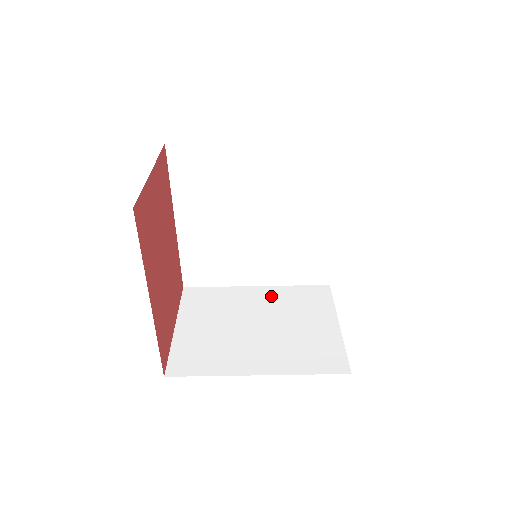
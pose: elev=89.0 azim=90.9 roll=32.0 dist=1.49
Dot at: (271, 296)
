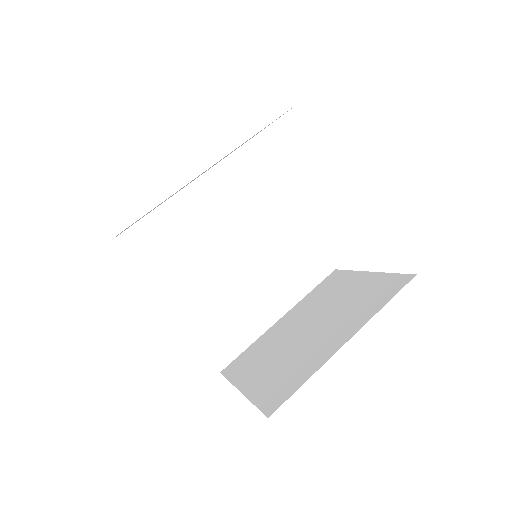
Dot at: (299, 311)
